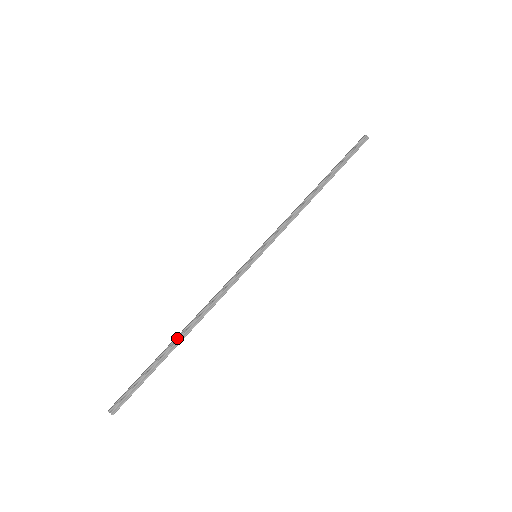
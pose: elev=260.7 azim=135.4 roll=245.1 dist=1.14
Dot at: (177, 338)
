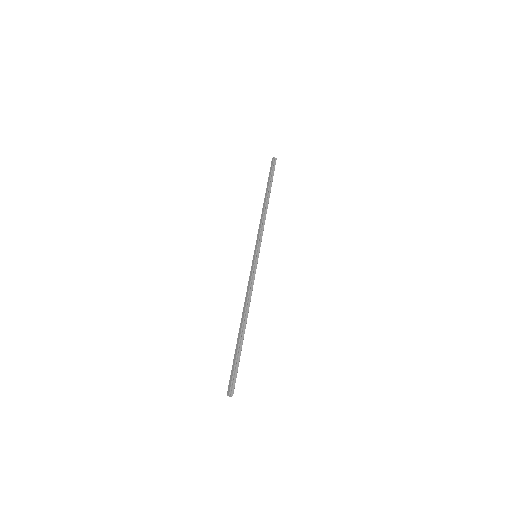
Dot at: (242, 328)
